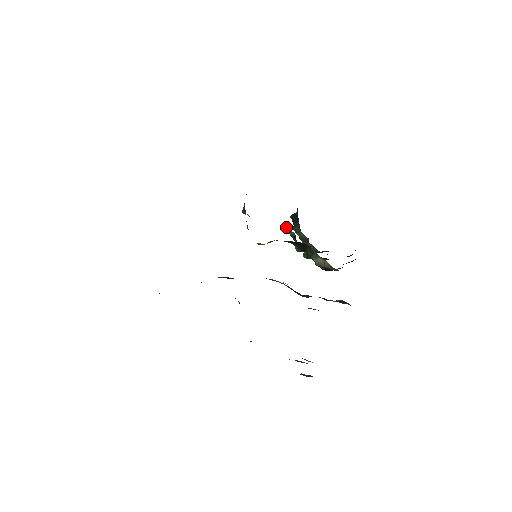
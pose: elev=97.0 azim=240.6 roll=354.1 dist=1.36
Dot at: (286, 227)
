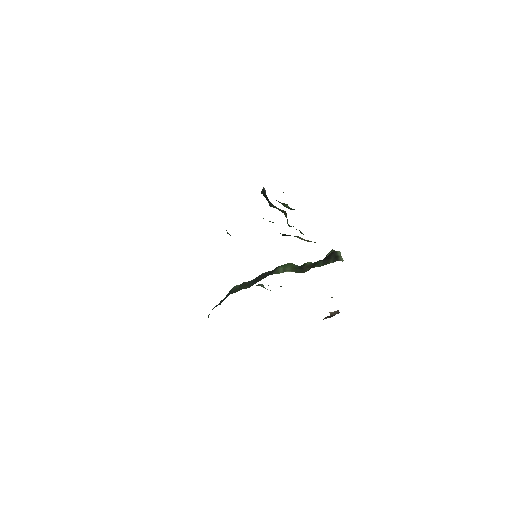
Dot at: occluded
